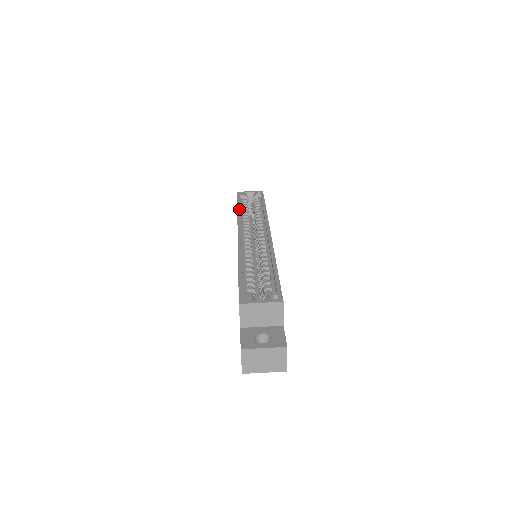
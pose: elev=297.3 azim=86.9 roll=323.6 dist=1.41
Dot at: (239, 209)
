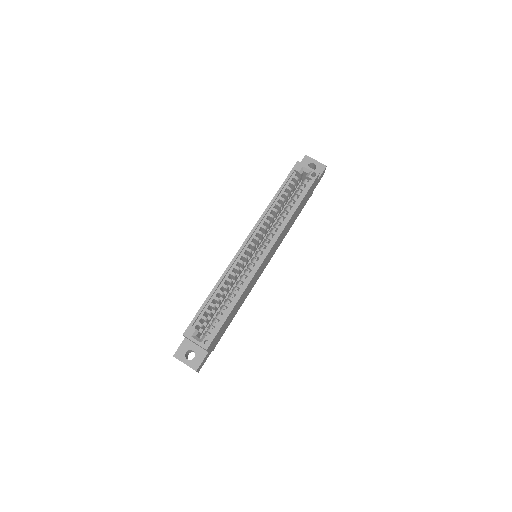
Dot at: (274, 200)
